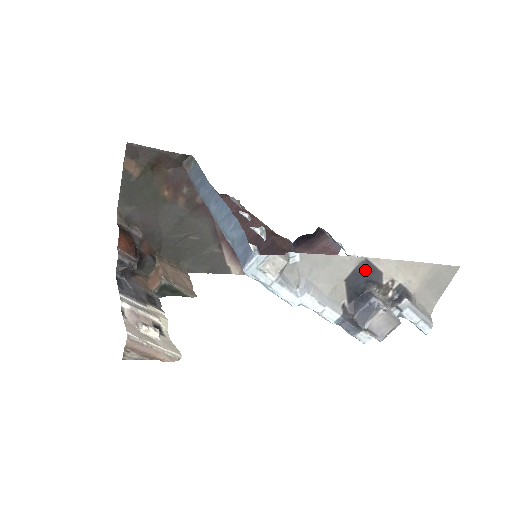
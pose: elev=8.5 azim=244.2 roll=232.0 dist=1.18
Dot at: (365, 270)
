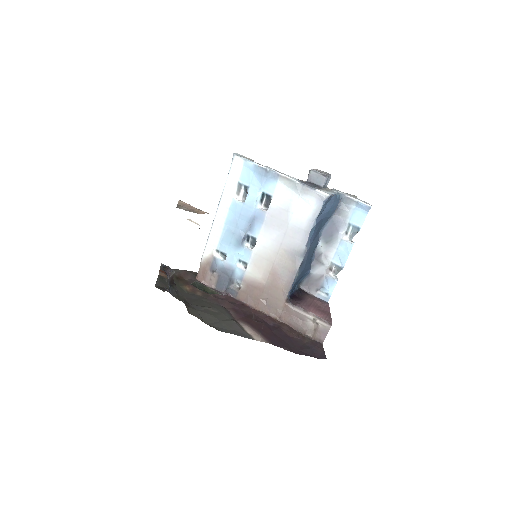
Dot at: occluded
